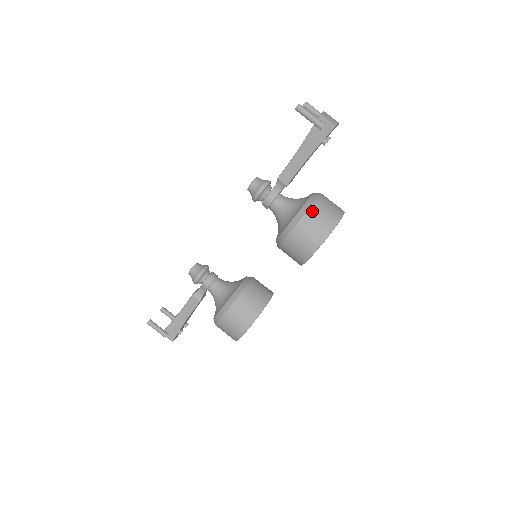
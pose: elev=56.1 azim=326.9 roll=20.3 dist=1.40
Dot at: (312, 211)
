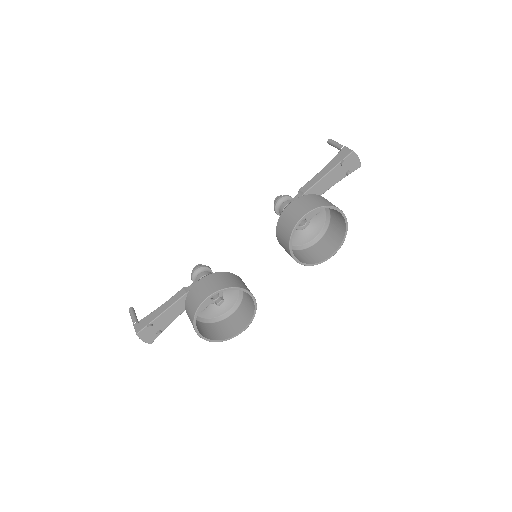
Dot at: (314, 195)
